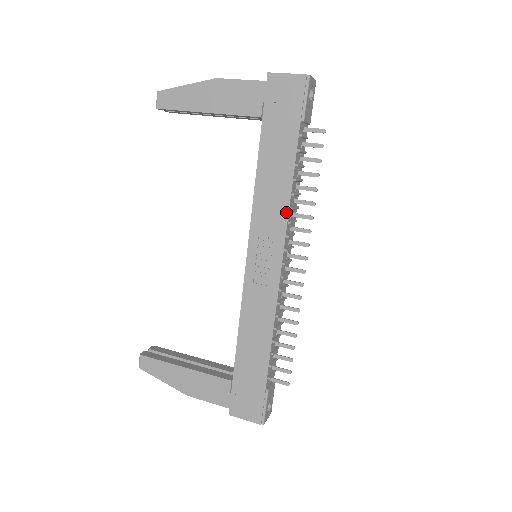
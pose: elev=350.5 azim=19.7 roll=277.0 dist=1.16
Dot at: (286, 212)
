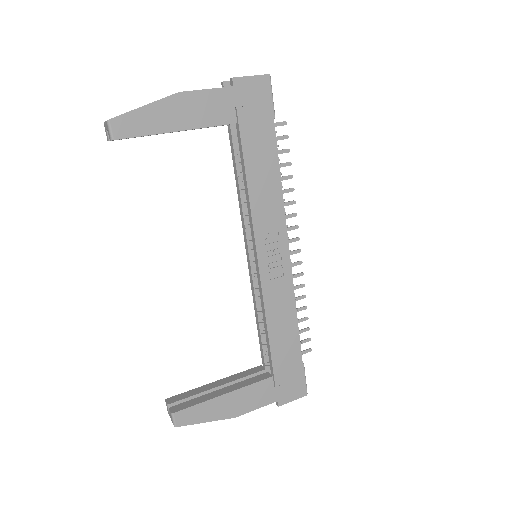
Dot at: (282, 205)
